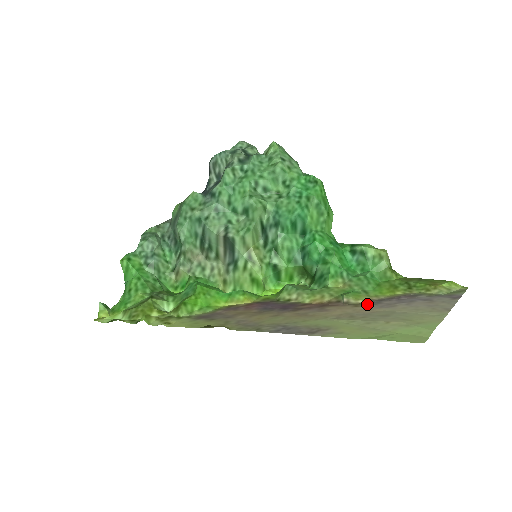
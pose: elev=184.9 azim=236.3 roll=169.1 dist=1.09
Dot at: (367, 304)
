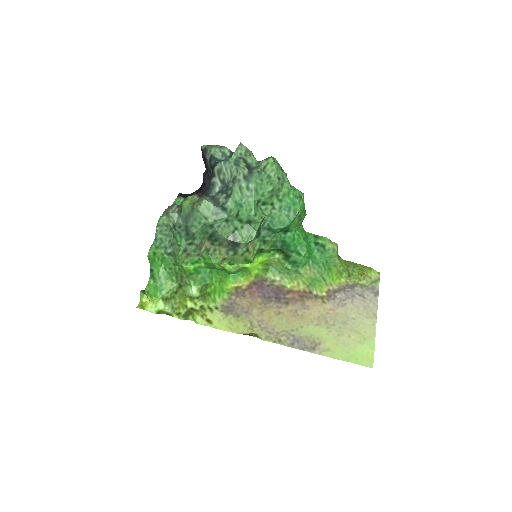
Dot at: (329, 299)
